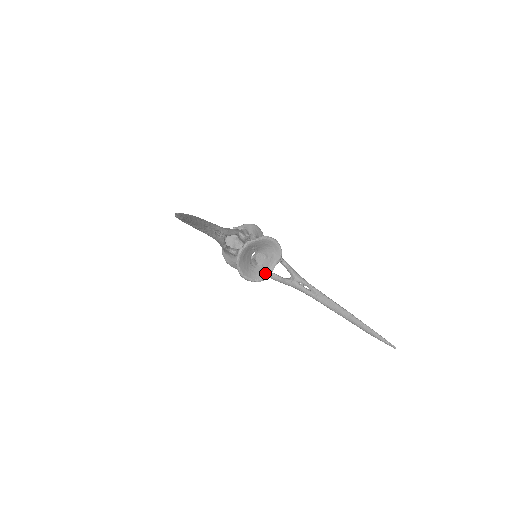
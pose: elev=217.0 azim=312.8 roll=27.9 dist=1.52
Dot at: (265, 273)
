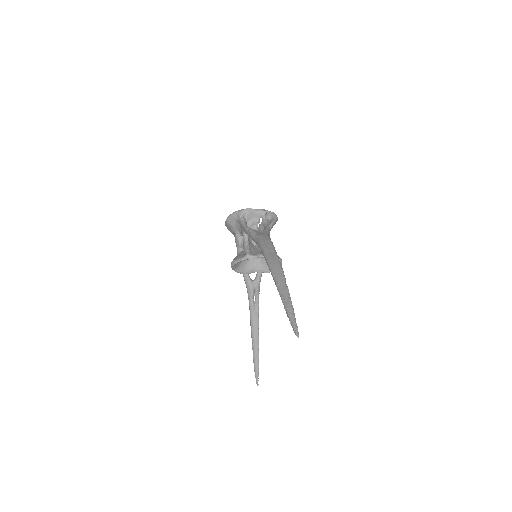
Dot at: (246, 270)
